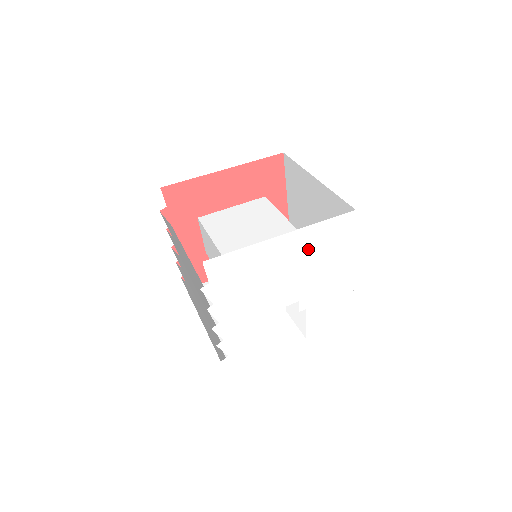
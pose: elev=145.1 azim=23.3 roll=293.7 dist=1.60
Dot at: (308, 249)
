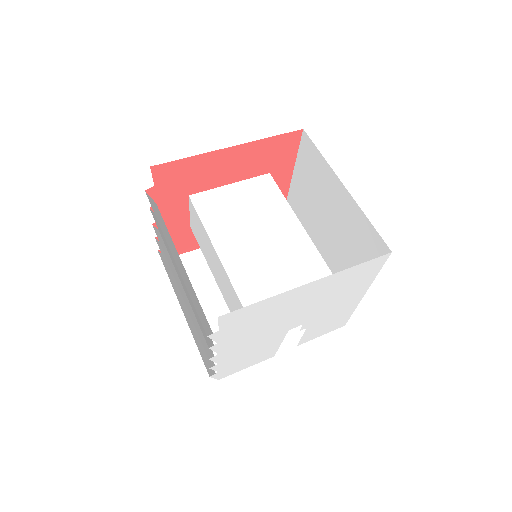
Dot at: (330, 288)
